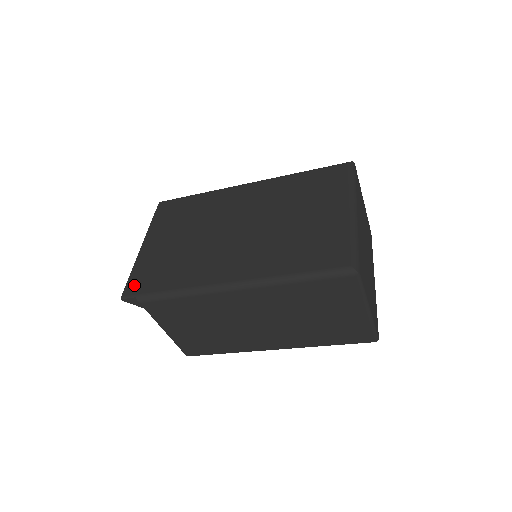
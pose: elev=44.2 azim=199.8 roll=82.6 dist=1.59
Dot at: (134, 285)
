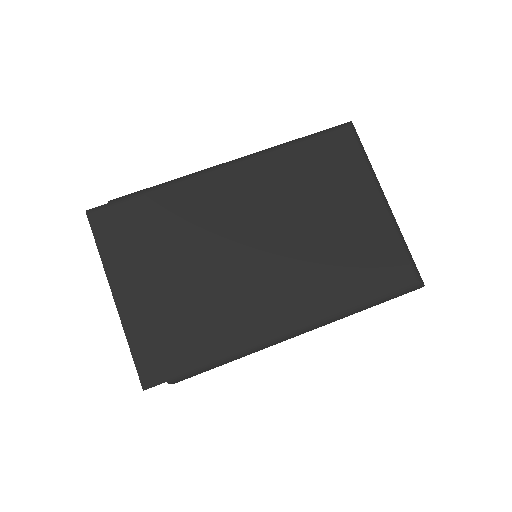
Dot at: (151, 365)
